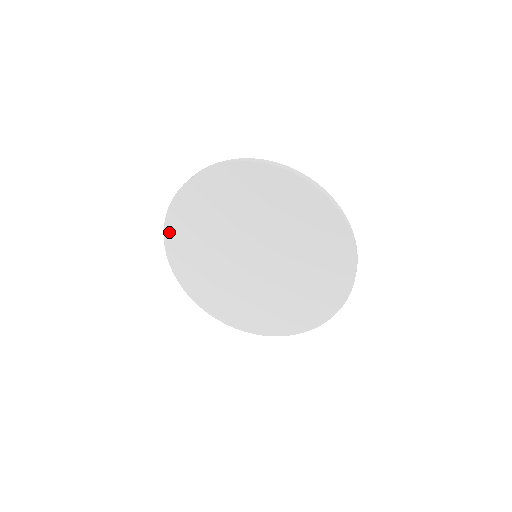
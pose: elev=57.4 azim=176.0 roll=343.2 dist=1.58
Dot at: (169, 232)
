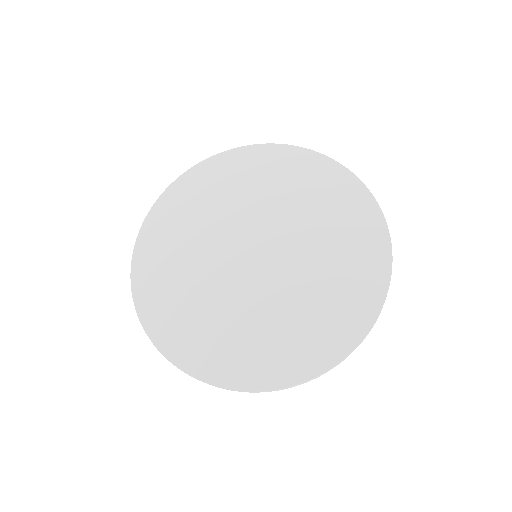
Dot at: (138, 278)
